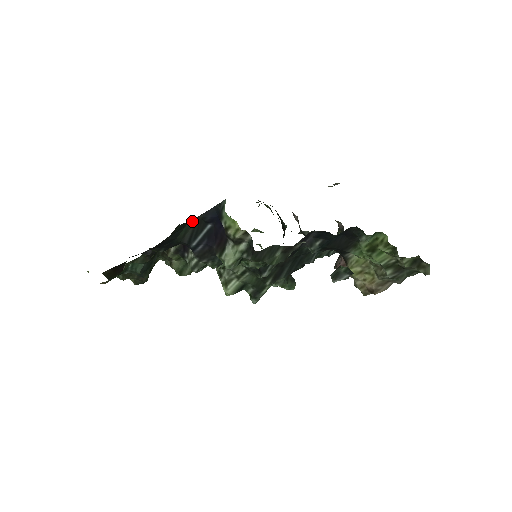
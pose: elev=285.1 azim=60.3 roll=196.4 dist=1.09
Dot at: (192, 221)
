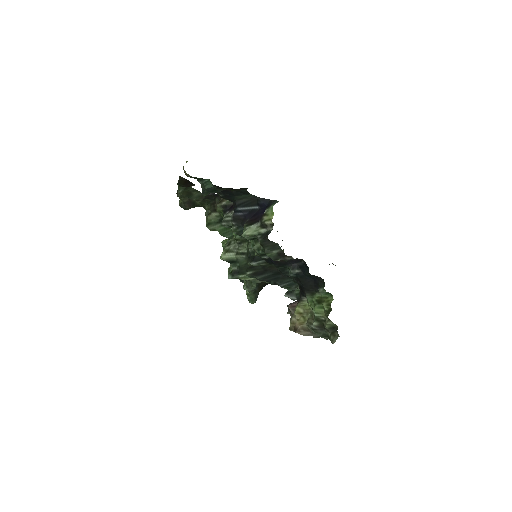
Dot at: (252, 196)
